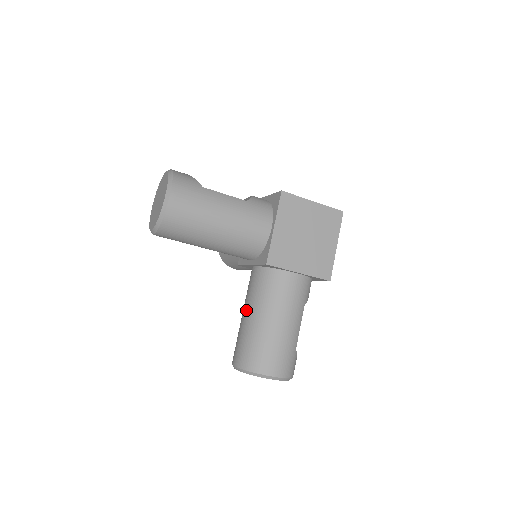
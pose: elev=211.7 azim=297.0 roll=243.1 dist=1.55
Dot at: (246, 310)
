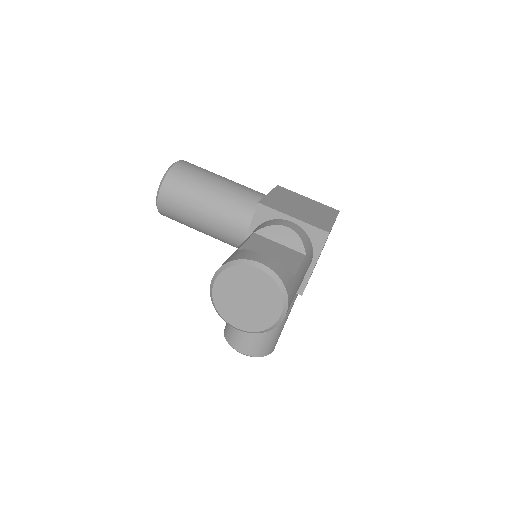
Dot at: occluded
